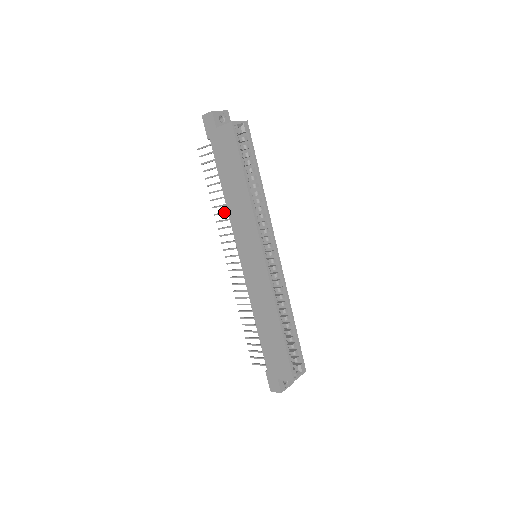
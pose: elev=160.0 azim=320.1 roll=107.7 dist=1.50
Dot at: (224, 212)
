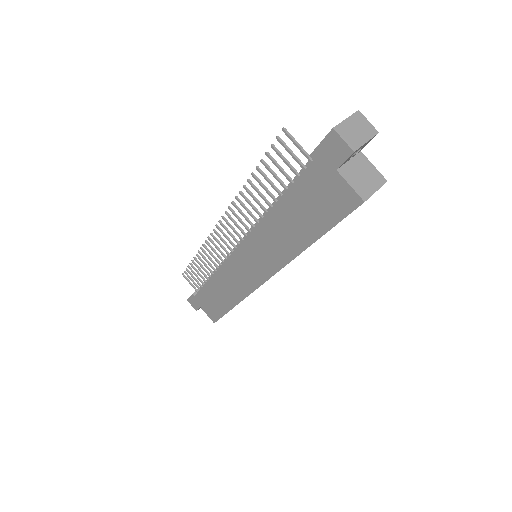
Dot at: (255, 209)
